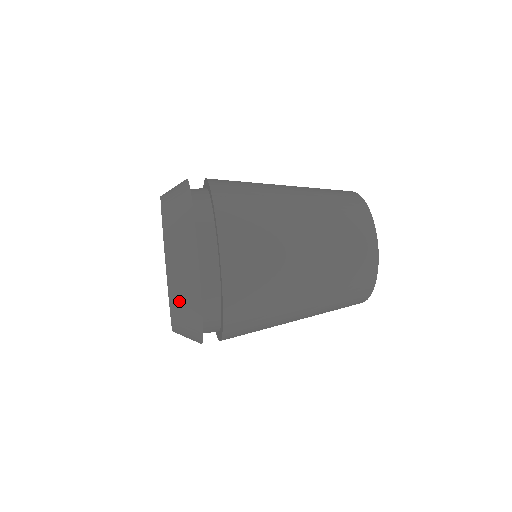
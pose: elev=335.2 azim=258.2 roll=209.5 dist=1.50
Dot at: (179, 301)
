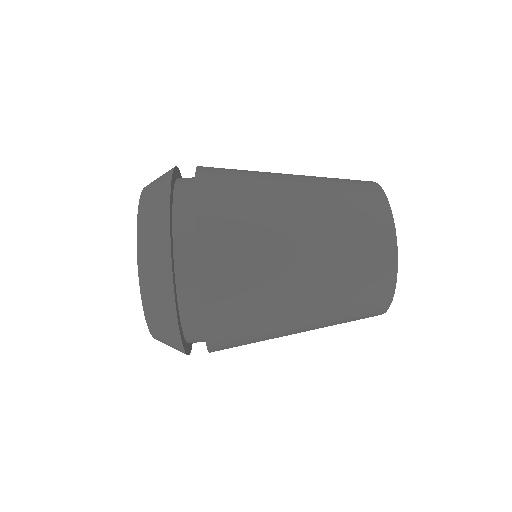
Dot at: (157, 325)
